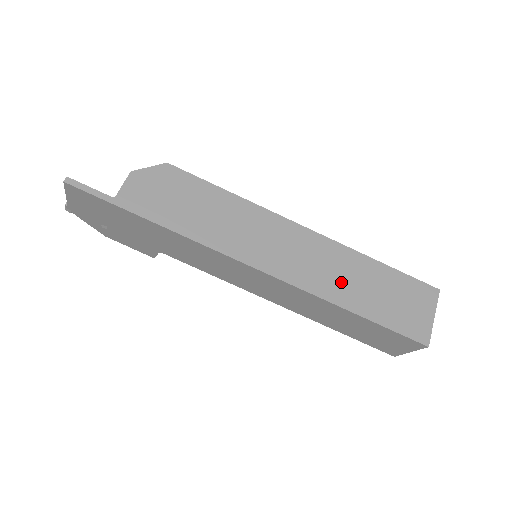
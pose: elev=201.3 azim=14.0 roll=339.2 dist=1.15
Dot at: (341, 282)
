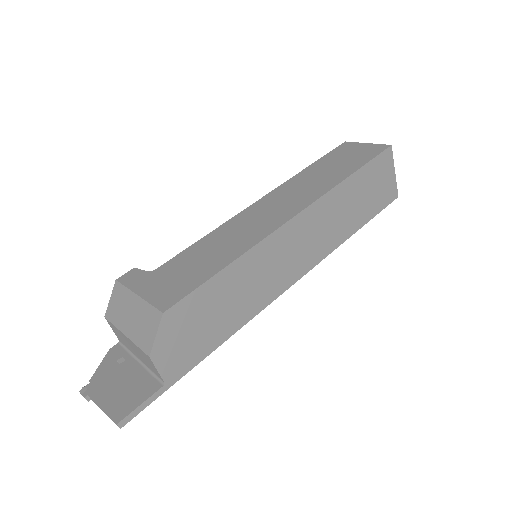
Dot at: (338, 224)
